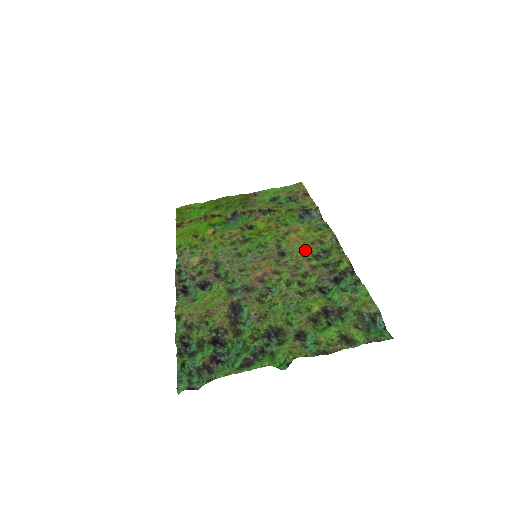
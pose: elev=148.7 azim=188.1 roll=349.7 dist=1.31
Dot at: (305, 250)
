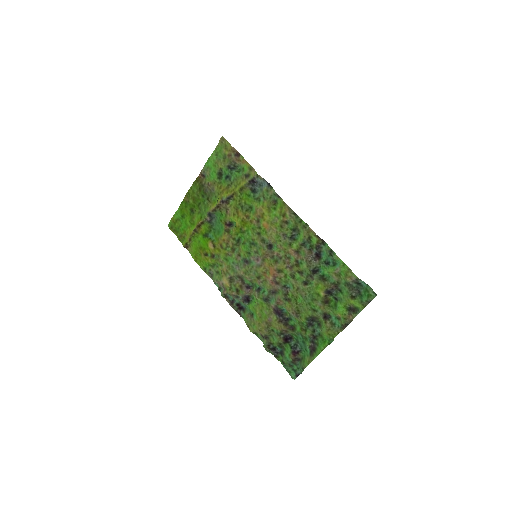
Dot at: (281, 236)
